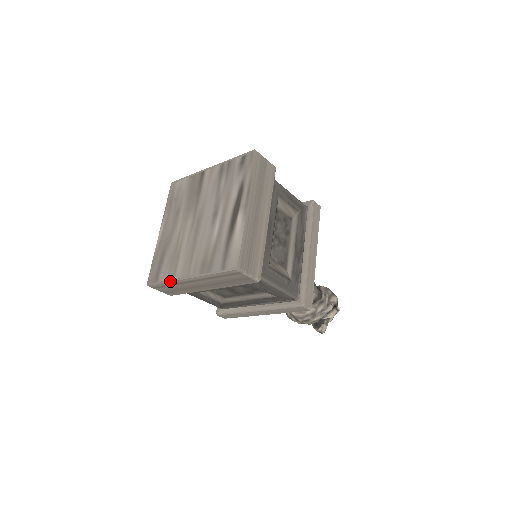
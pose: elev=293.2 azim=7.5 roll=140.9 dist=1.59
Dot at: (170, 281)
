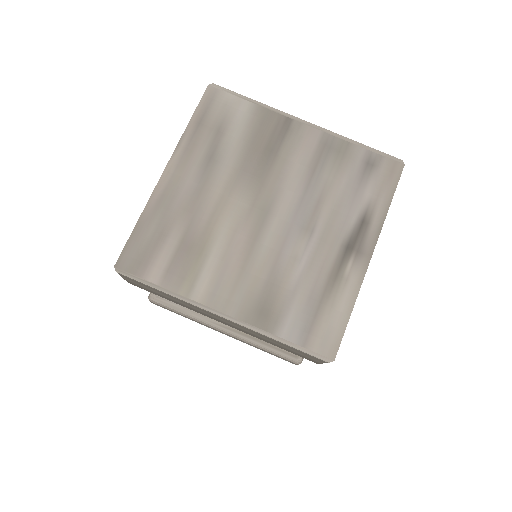
Dot at: (178, 297)
